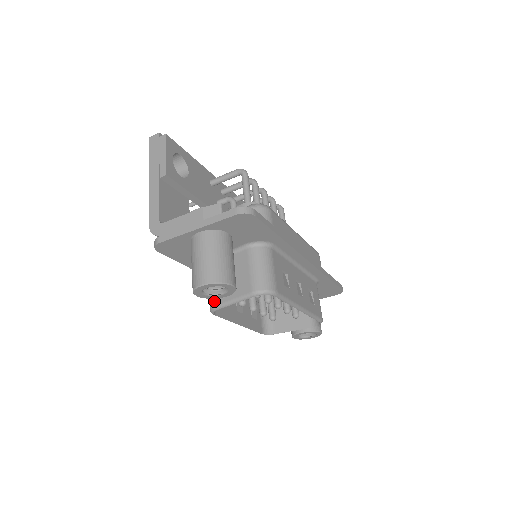
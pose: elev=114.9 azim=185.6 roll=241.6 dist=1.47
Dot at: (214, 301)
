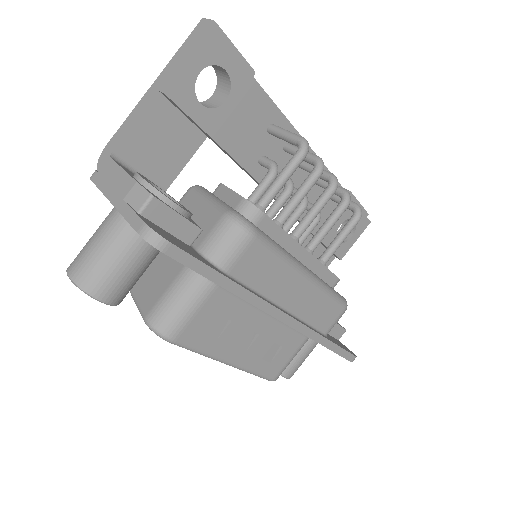
Dot at: occluded
